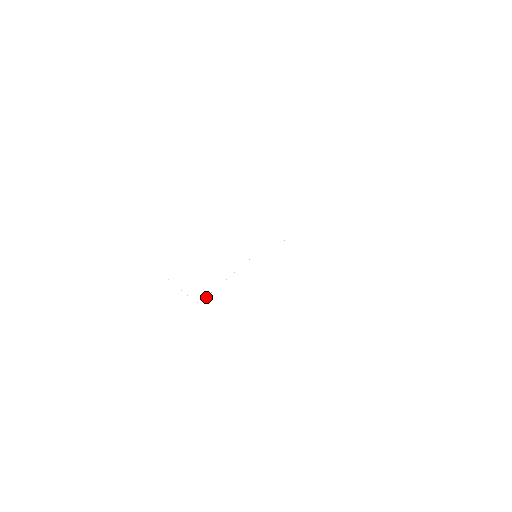
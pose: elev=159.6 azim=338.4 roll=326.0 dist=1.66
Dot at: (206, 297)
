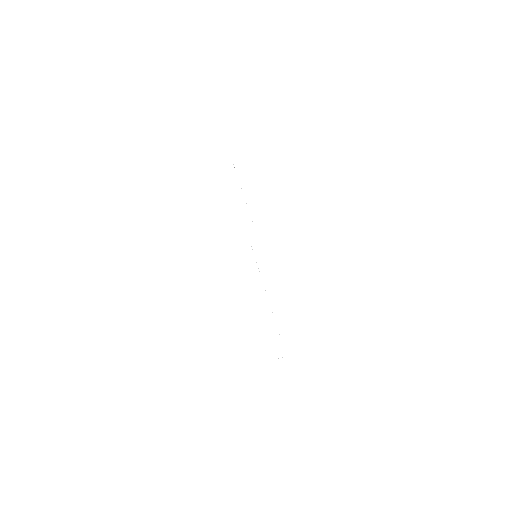
Dot at: occluded
